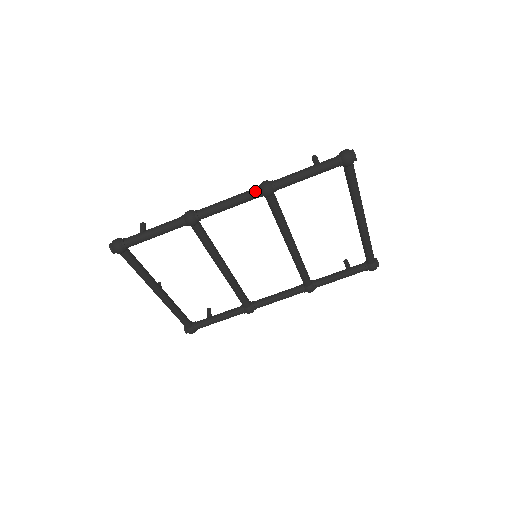
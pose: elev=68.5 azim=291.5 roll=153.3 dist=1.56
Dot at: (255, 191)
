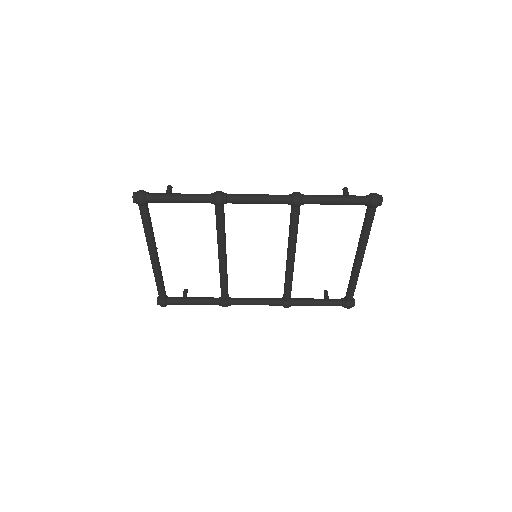
Dot at: (286, 197)
